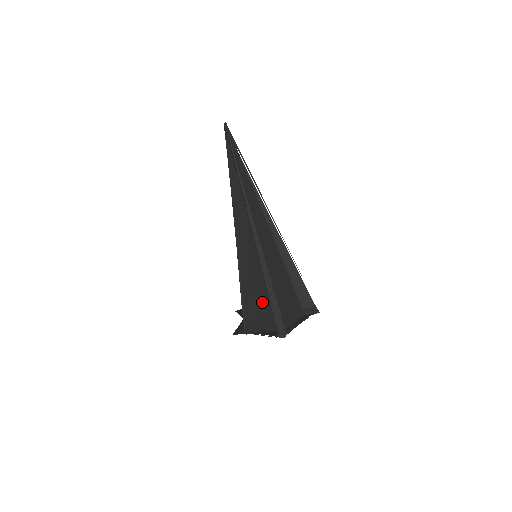
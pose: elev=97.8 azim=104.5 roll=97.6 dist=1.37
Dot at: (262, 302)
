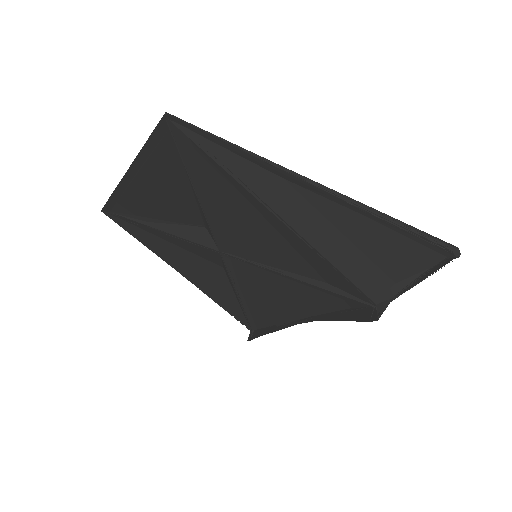
Dot at: (397, 252)
